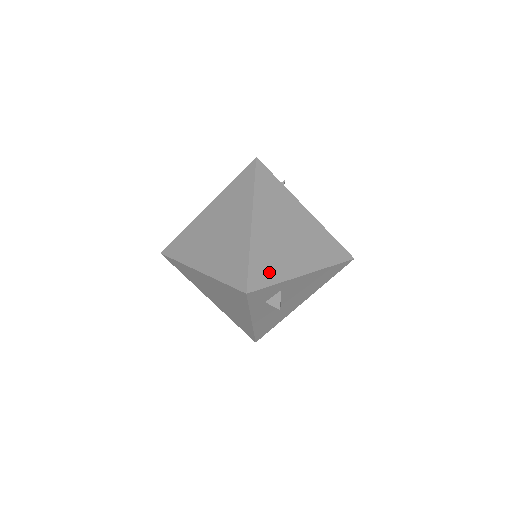
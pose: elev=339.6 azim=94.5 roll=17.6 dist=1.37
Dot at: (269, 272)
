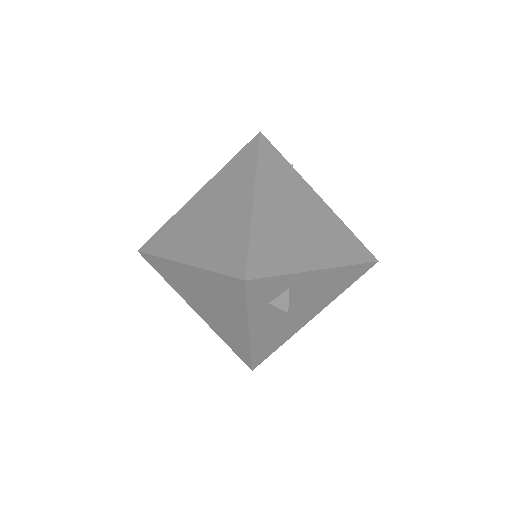
Dot at: (275, 259)
